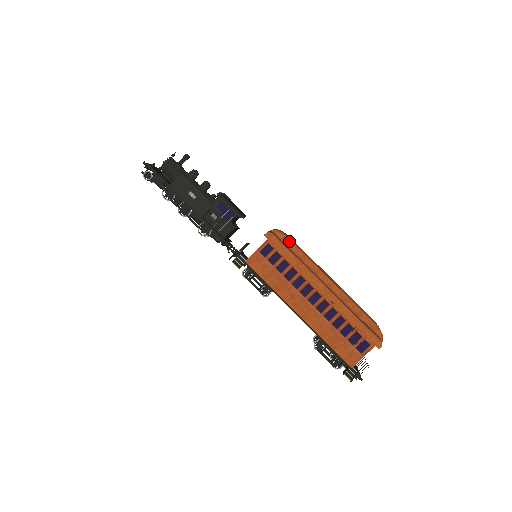
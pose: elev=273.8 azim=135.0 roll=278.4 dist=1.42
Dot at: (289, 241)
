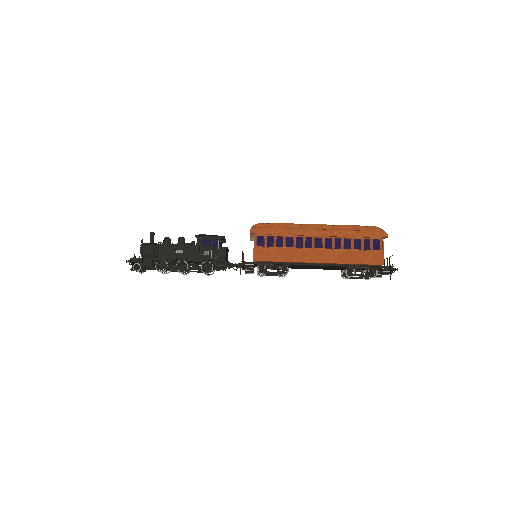
Dot at: (269, 224)
